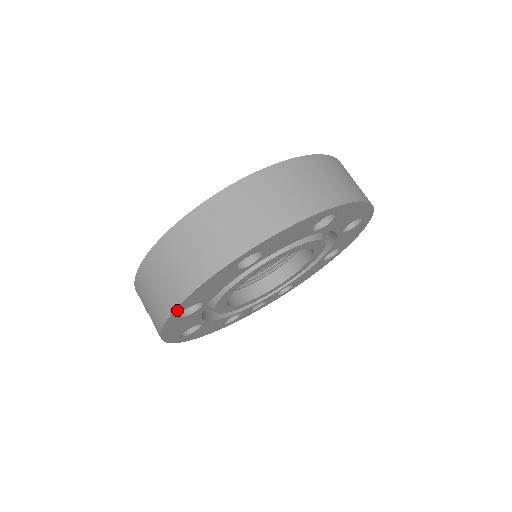
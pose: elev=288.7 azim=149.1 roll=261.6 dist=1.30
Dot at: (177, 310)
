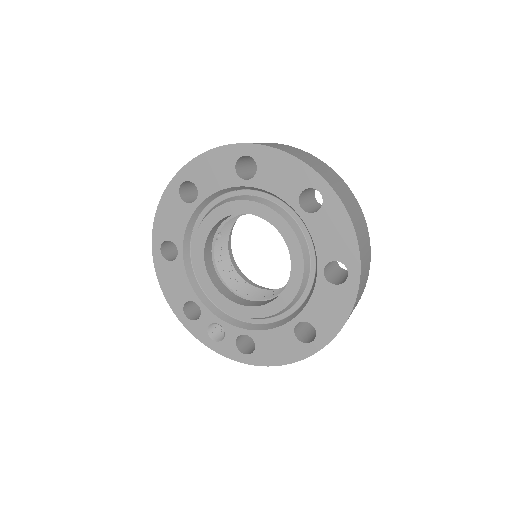
Dot at: (185, 170)
